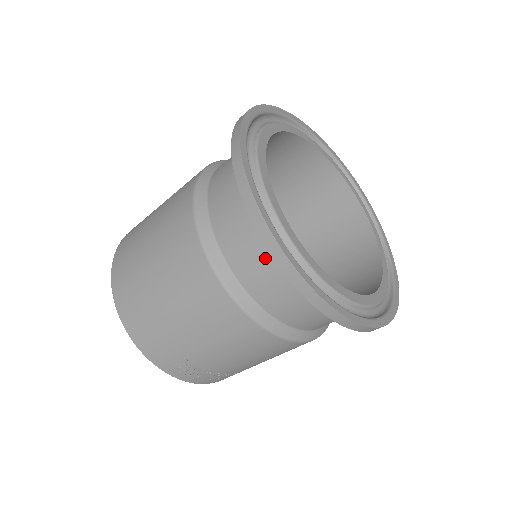
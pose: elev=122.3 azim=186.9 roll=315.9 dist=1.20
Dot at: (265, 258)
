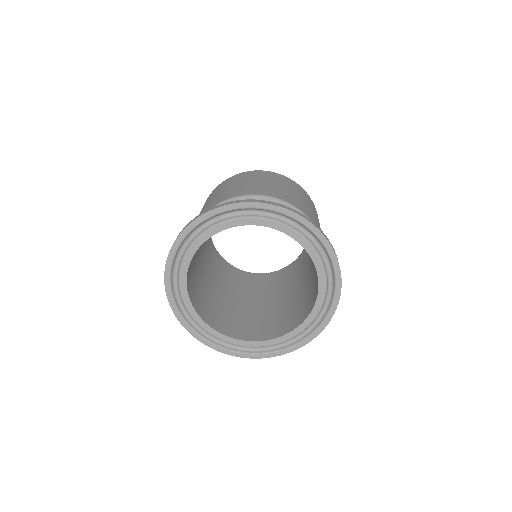
Dot at: occluded
